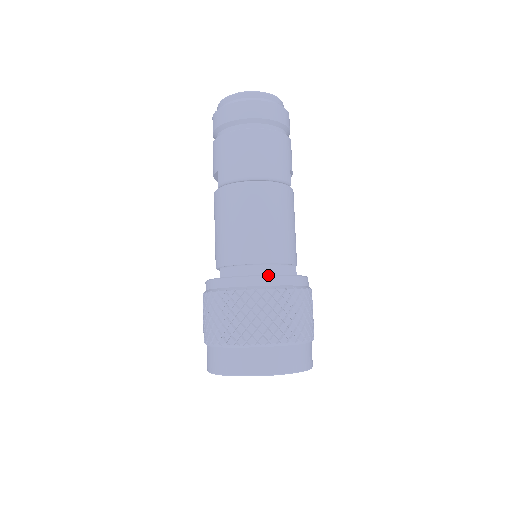
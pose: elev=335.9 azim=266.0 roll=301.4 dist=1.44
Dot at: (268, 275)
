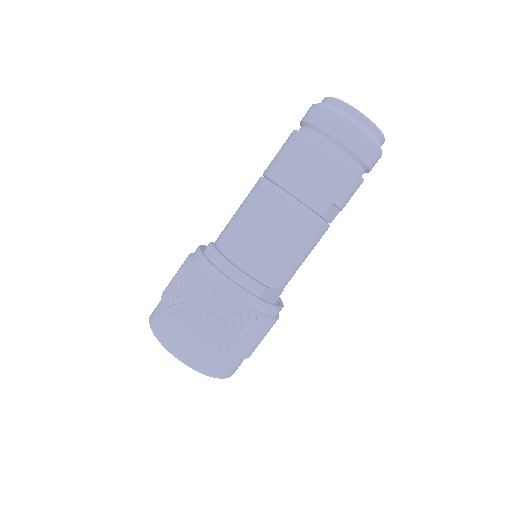
Dot at: (225, 276)
